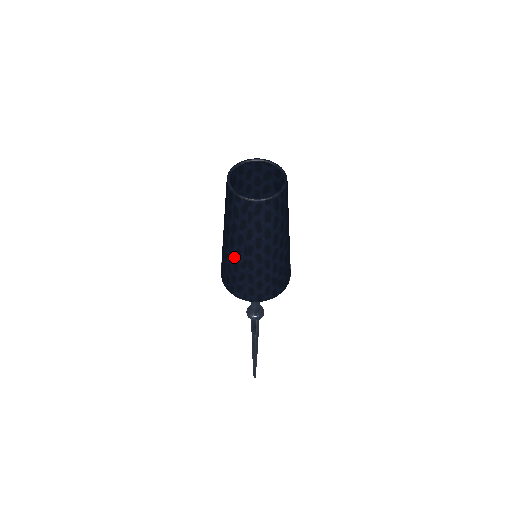
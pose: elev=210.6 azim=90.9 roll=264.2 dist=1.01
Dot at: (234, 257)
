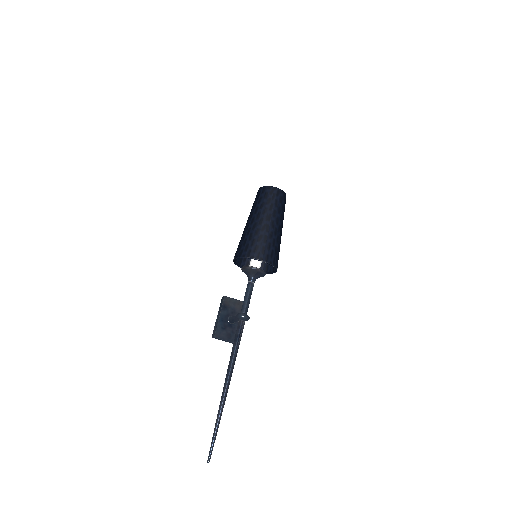
Dot at: (258, 225)
